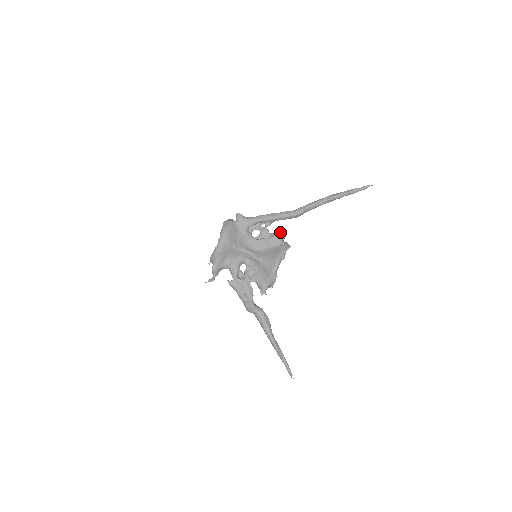
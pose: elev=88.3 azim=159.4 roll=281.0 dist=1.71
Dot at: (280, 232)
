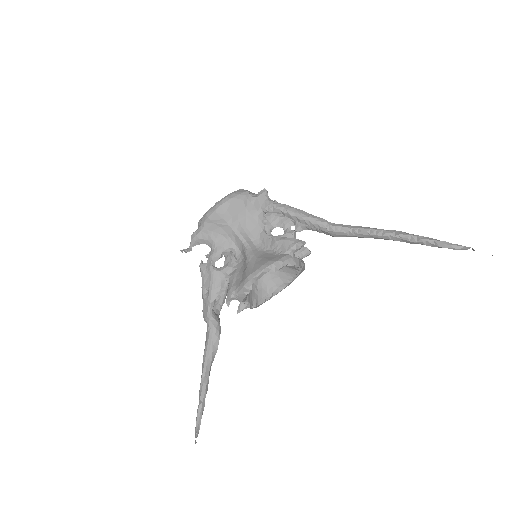
Dot at: (297, 239)
